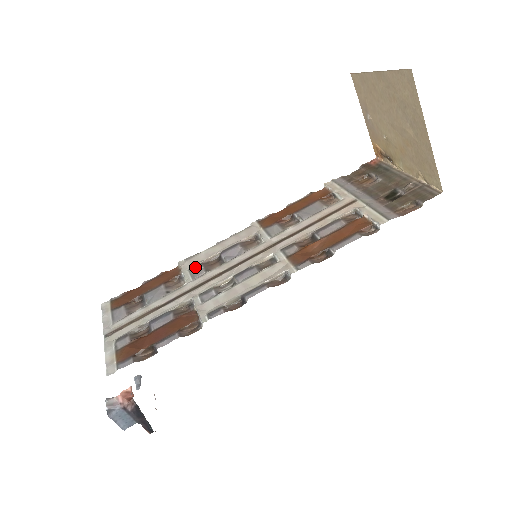
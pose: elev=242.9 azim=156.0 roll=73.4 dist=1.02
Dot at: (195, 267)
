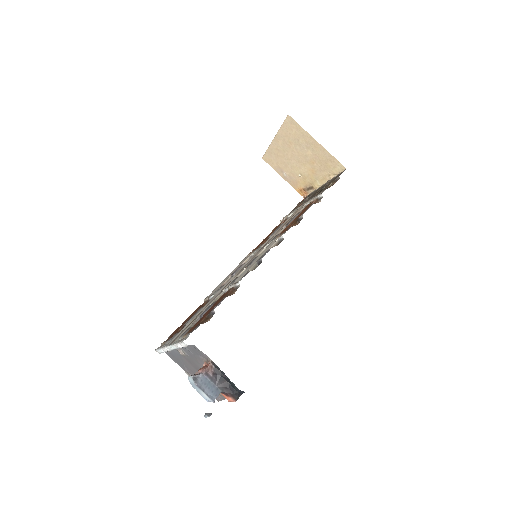
Dot at: (217, 289)
